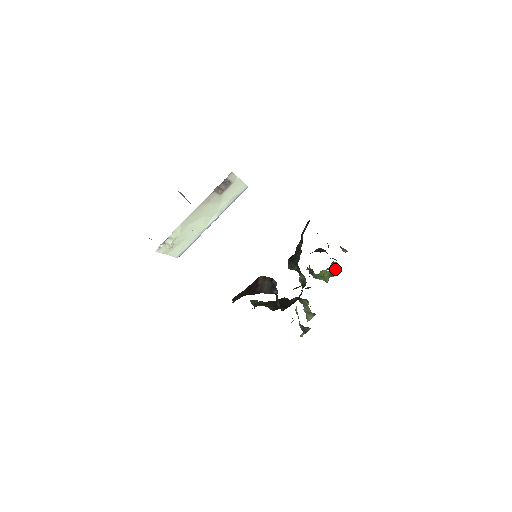
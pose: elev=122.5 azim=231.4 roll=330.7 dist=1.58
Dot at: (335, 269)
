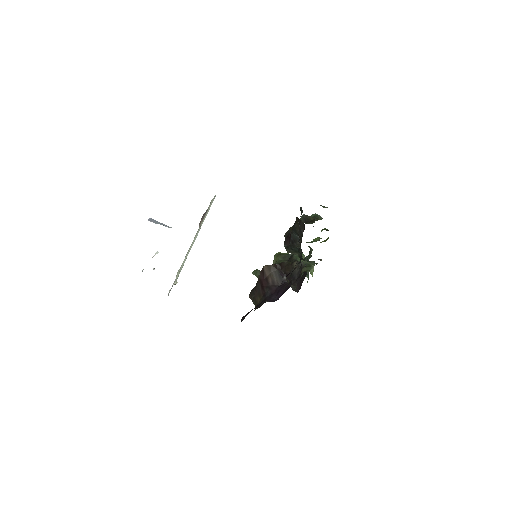
Dot at: (328, 237)
